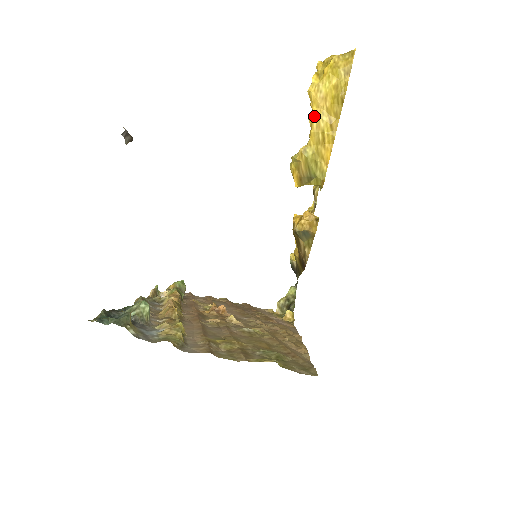
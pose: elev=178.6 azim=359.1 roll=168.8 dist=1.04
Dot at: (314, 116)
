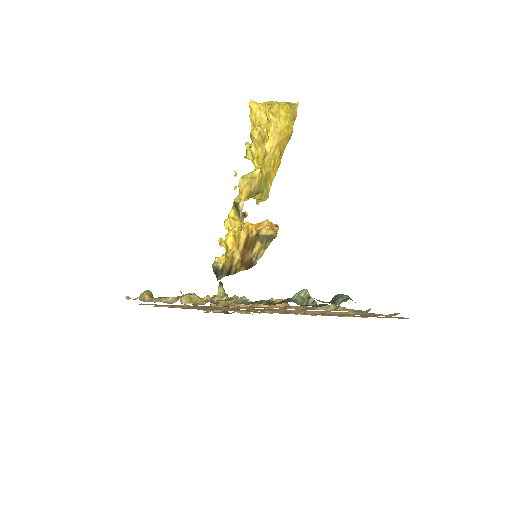
Dot at: (272, 145)
